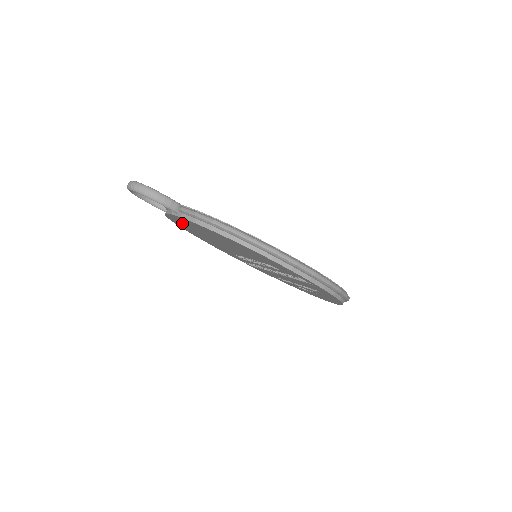
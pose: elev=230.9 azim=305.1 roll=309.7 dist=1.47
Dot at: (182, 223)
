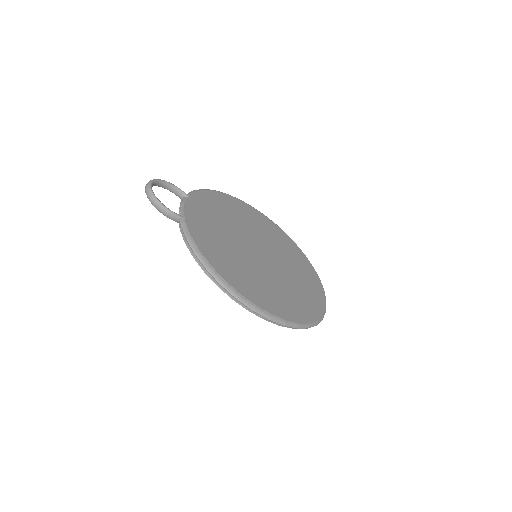
Dot at: occluded
